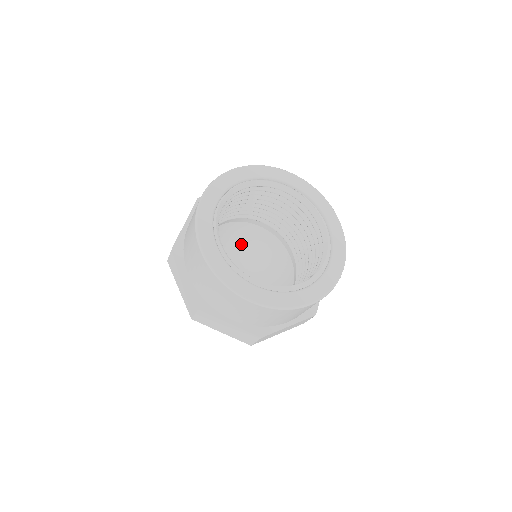
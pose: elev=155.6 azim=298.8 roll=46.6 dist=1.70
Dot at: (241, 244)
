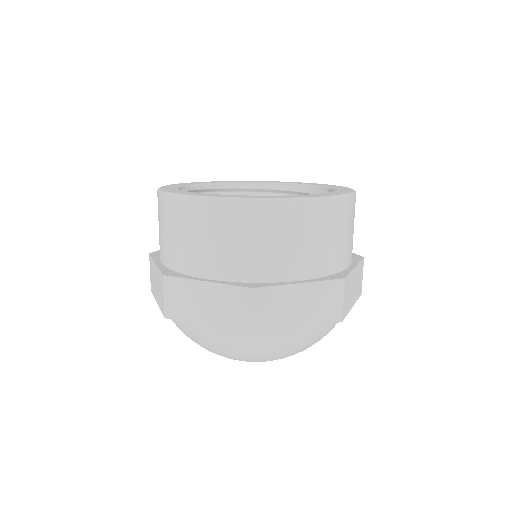
Dot at: occluded
